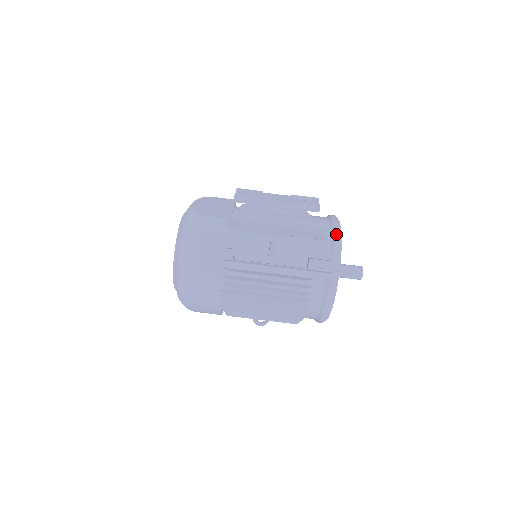
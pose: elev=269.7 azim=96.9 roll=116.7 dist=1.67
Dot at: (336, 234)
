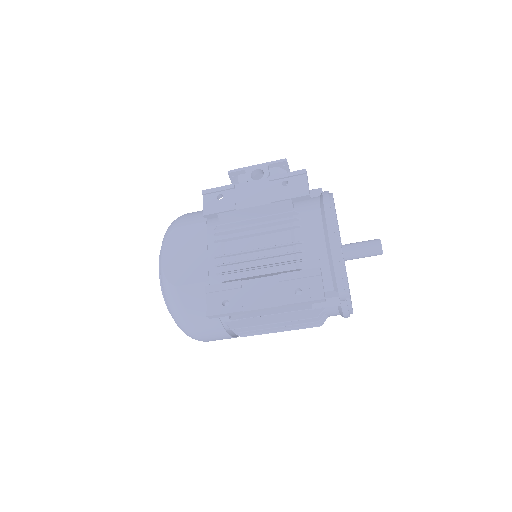
Dot at: (335, 259)
